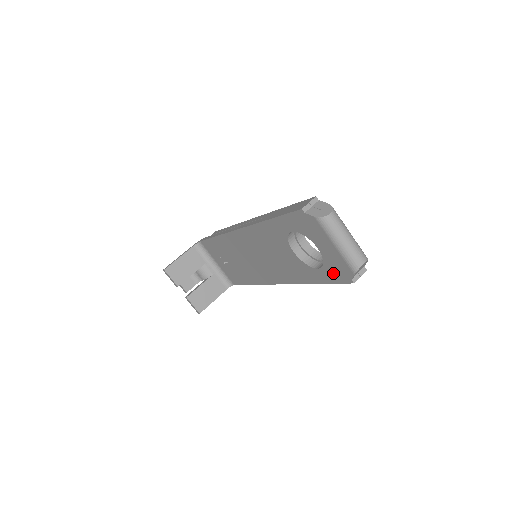
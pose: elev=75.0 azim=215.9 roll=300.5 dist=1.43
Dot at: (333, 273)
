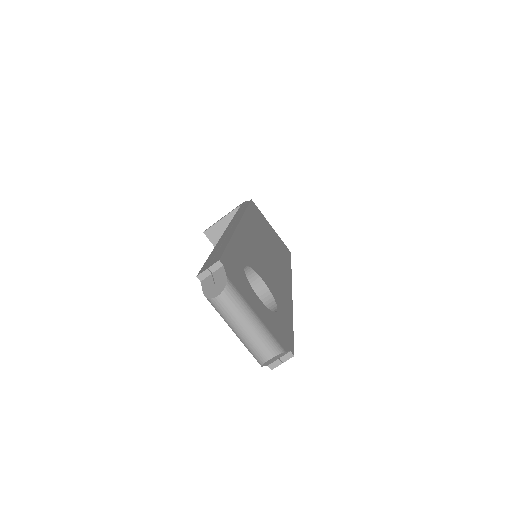
Dot at: occluded
